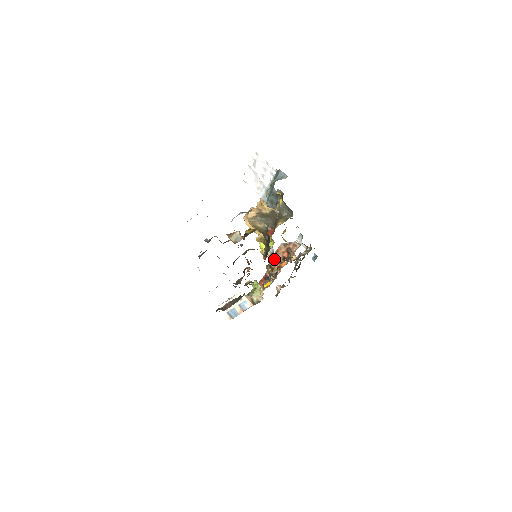
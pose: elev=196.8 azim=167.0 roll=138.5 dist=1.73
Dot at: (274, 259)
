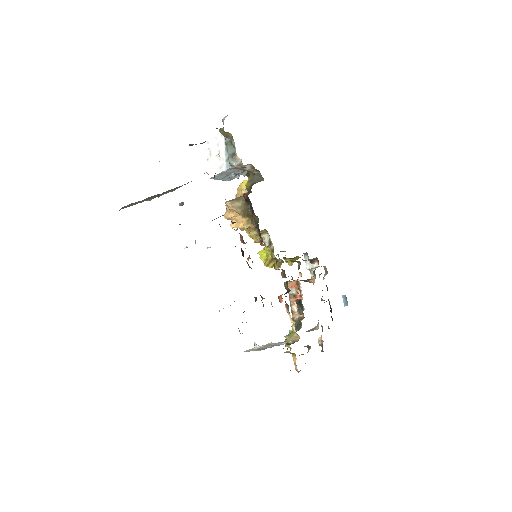
Dot at: (290, 288)
